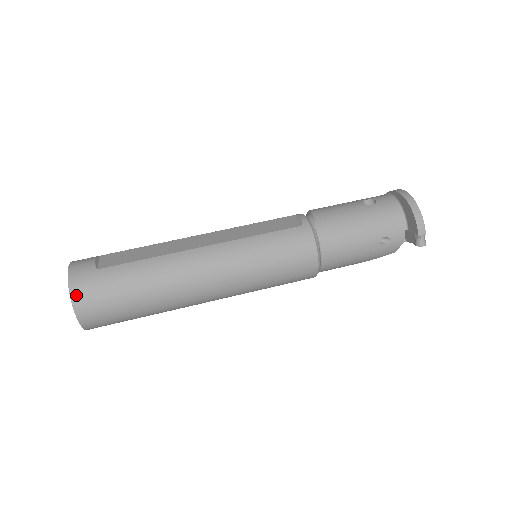
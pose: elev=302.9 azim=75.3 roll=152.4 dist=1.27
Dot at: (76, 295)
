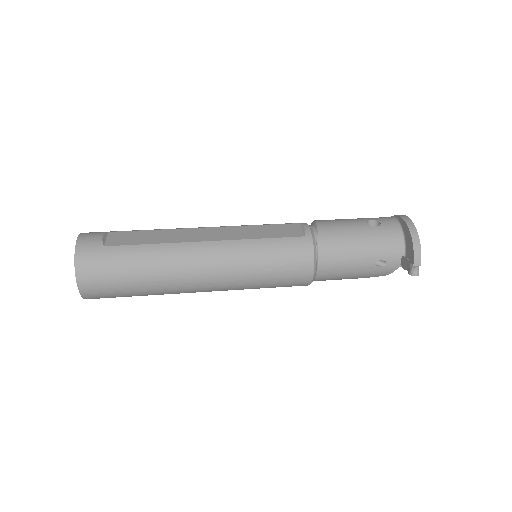
Dot at: (80, 268)
